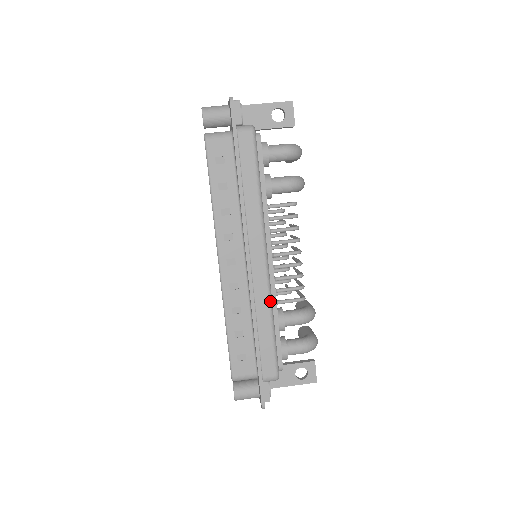
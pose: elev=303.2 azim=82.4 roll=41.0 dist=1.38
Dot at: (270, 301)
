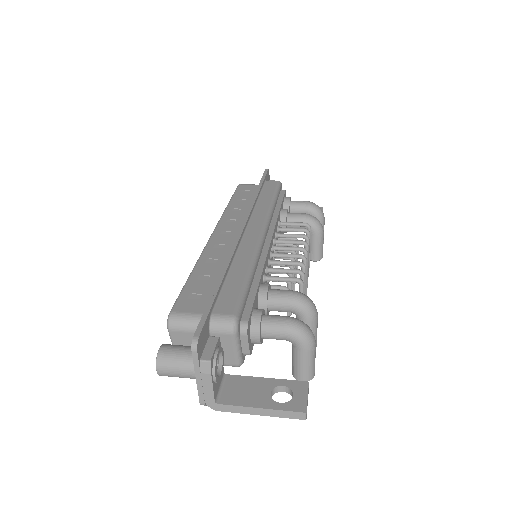
Dot at: (255, 256)
